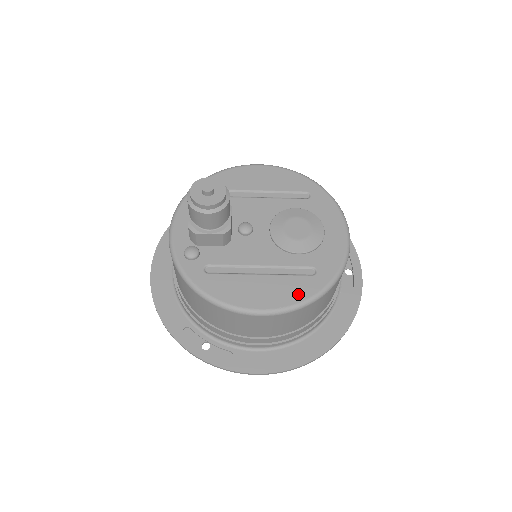
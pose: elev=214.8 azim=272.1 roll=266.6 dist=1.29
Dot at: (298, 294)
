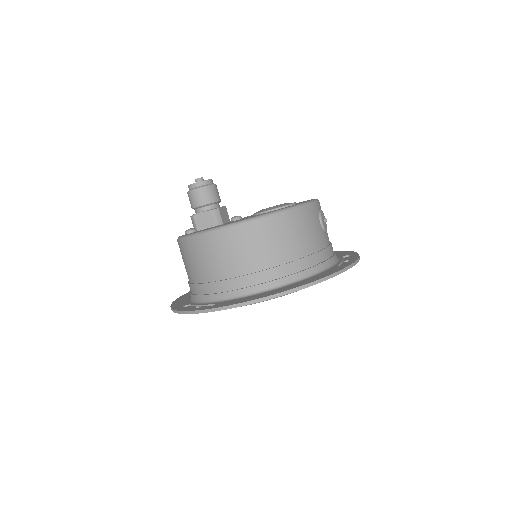
Dot at: occluded
